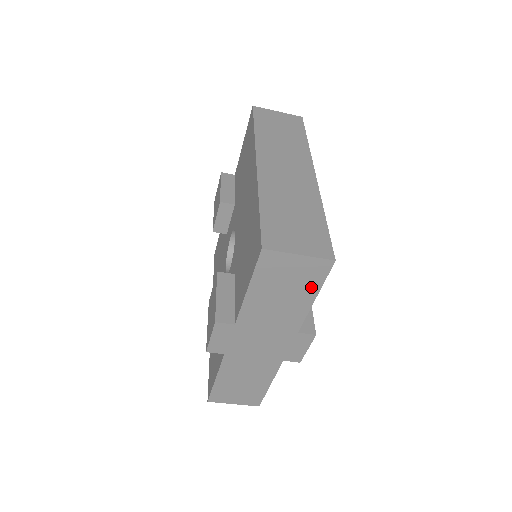
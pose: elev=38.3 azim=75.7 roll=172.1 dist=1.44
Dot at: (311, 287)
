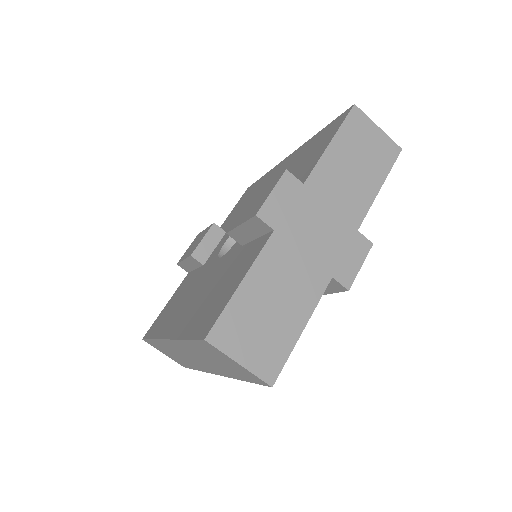
Dot at: (380, 170)
